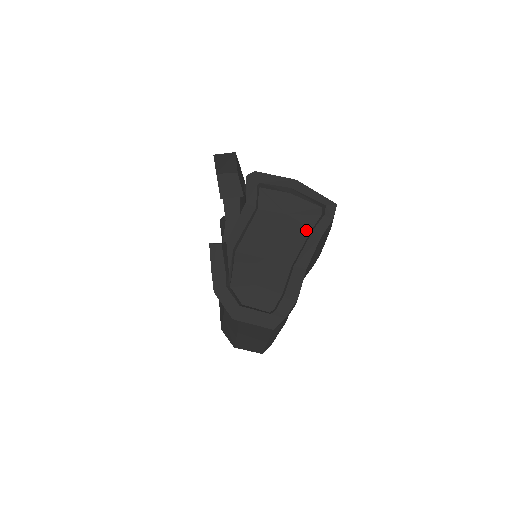
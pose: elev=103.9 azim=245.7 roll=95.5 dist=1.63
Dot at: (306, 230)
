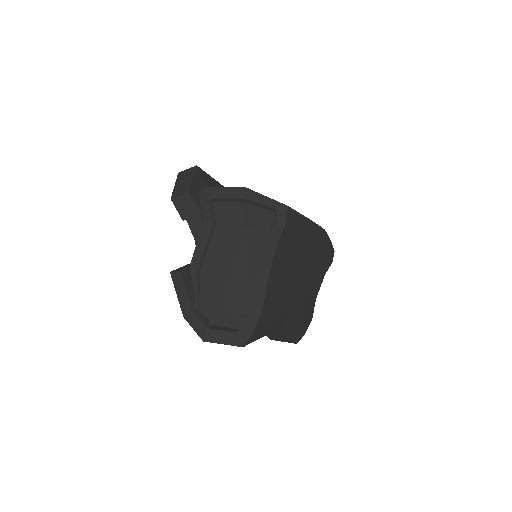
Dot at: (263, 238)
